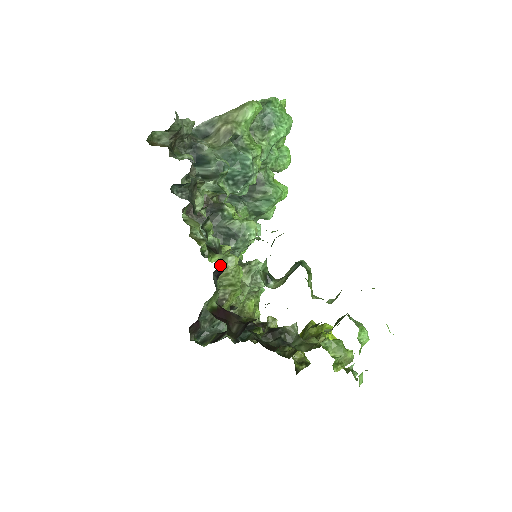
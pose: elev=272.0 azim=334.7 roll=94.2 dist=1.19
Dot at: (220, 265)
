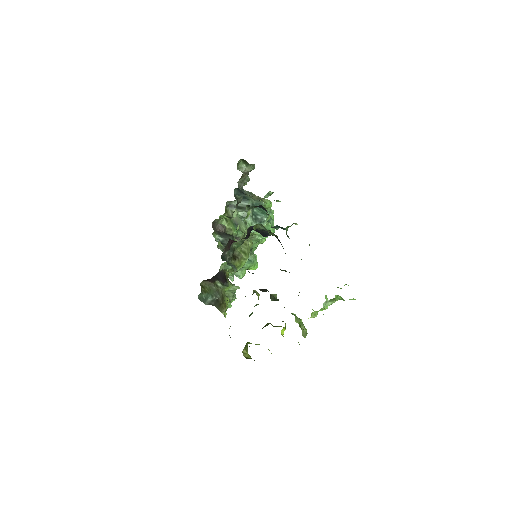
Dot at: (250, 231)
